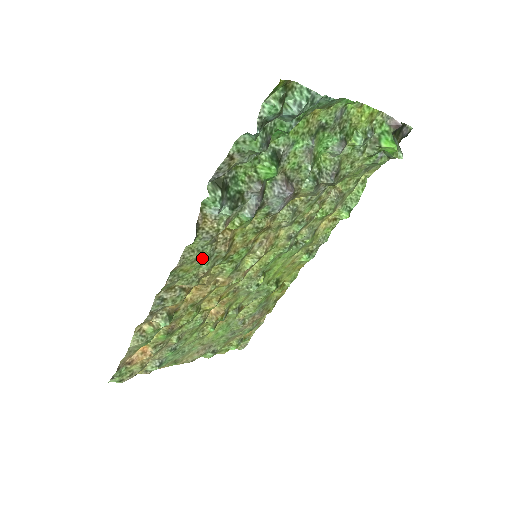
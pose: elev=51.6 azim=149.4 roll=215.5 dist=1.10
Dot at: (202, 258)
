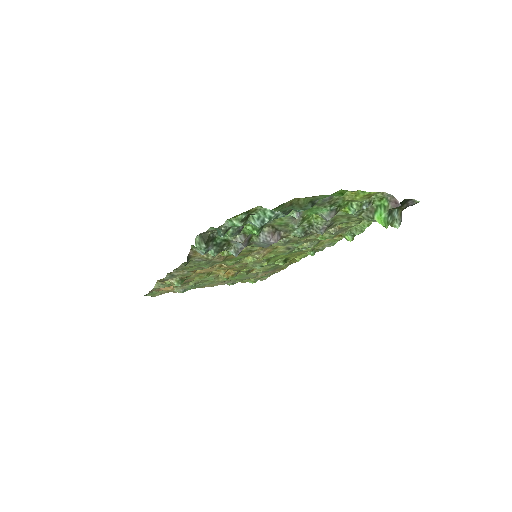
Dot at: (199, 265)
